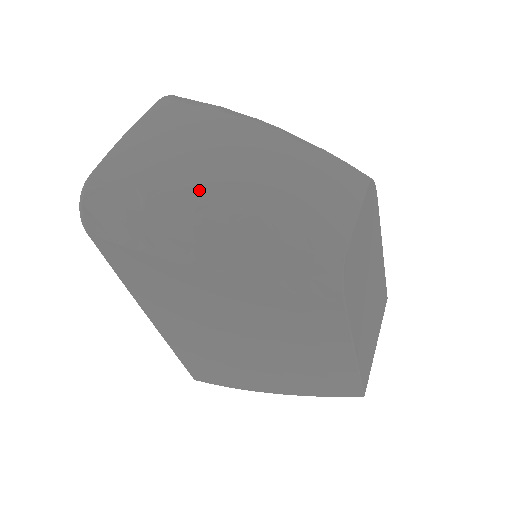
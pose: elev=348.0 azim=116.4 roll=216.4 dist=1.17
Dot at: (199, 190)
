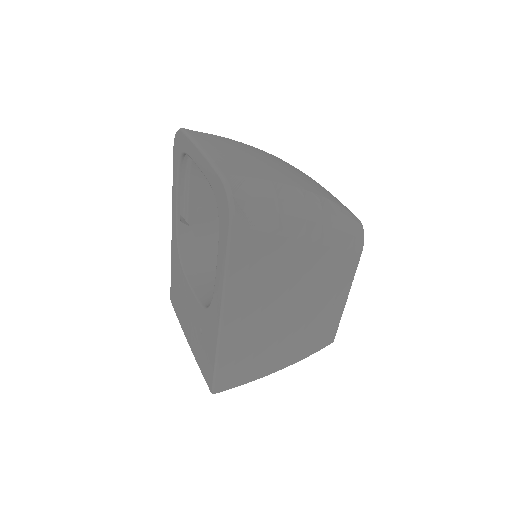
Dot at: (295, 183)
